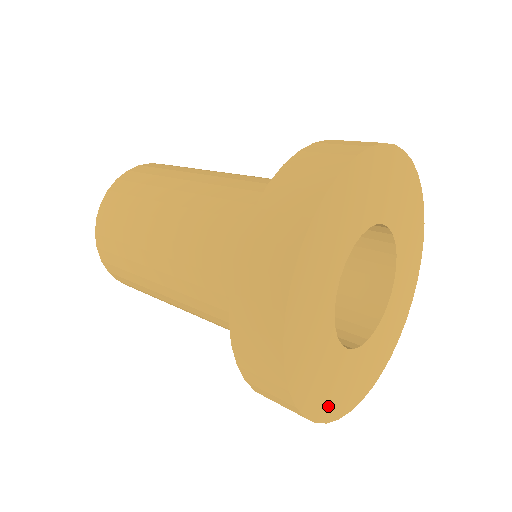
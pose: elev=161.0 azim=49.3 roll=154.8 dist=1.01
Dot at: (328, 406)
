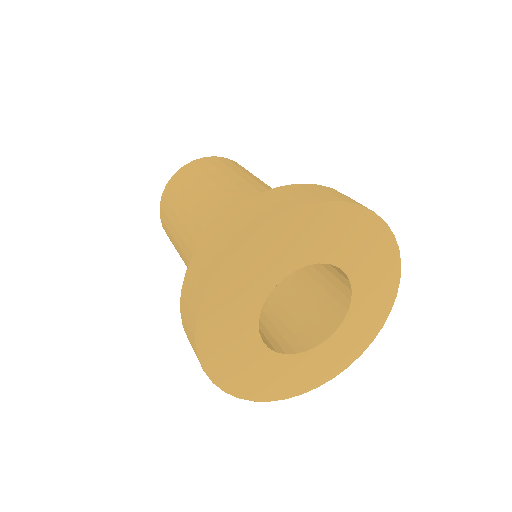
Dot at: (268, 391)
